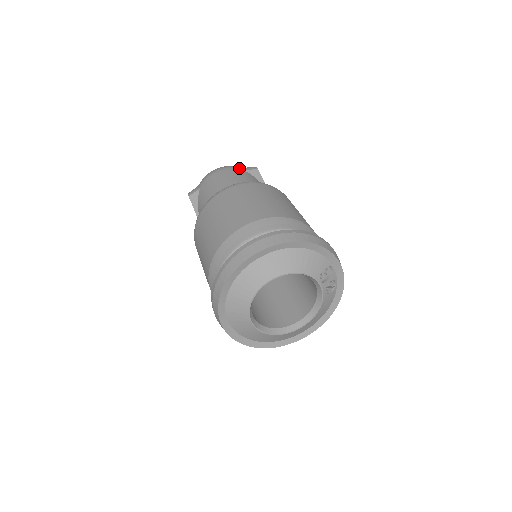
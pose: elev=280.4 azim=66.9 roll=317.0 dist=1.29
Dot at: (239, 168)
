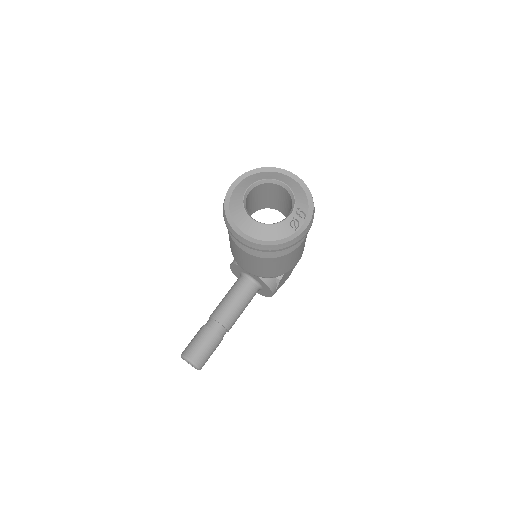
Dot at: occluded
